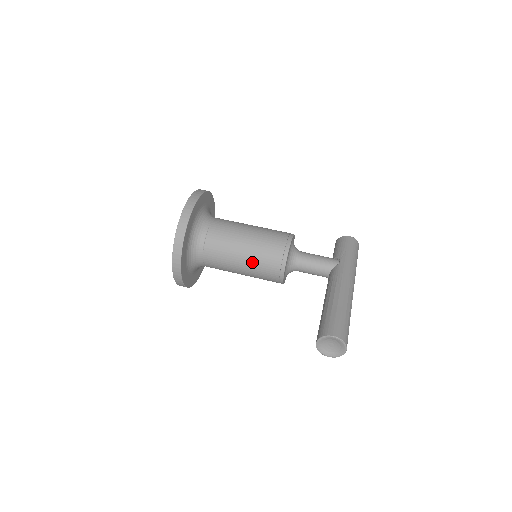
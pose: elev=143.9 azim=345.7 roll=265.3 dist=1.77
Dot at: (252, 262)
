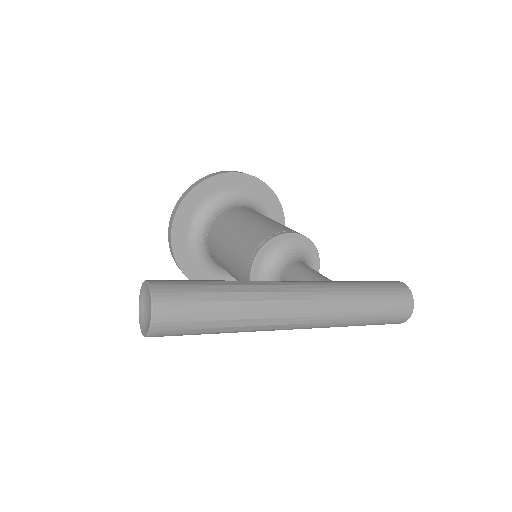
Dot at: (234, 247)
